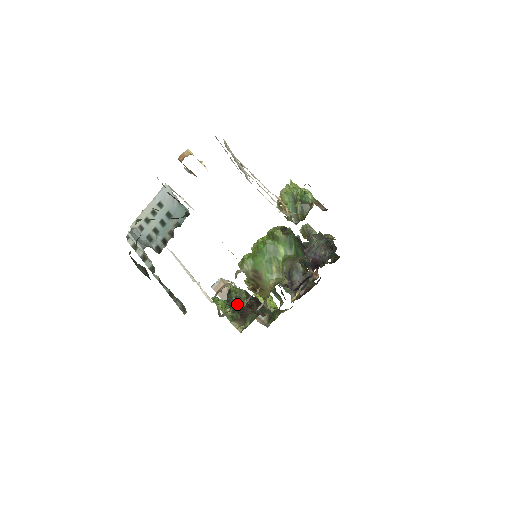
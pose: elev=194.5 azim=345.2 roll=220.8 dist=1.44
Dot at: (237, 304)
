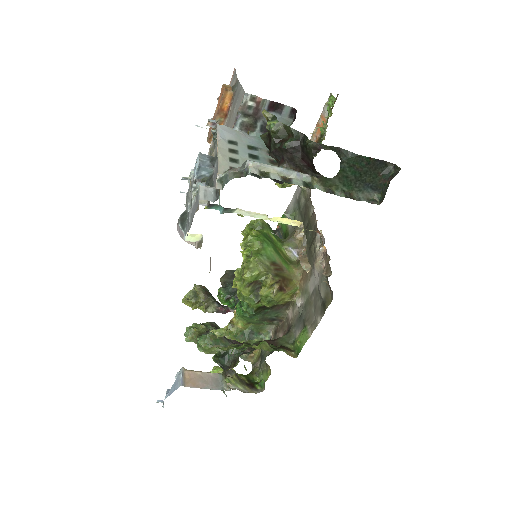
Dot at: occluded
